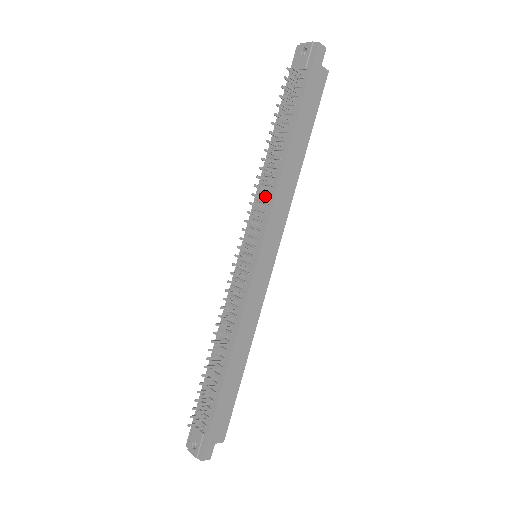
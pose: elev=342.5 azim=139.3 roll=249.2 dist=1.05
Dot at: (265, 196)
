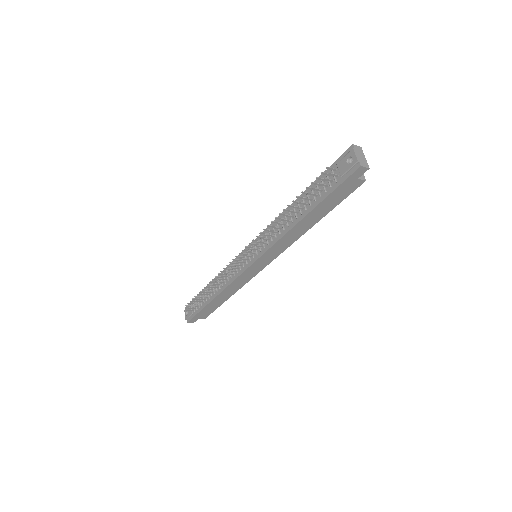
Dot at: (274, 233)
